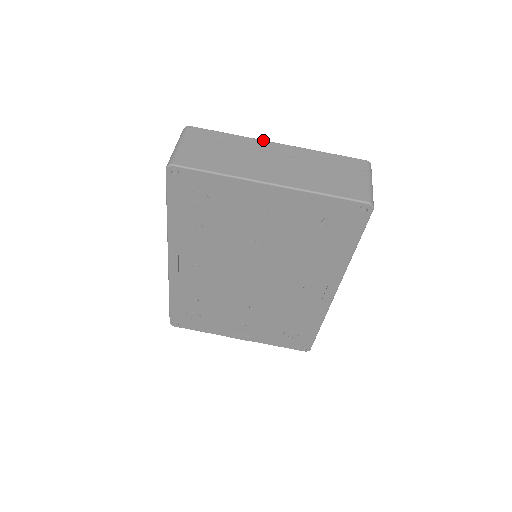
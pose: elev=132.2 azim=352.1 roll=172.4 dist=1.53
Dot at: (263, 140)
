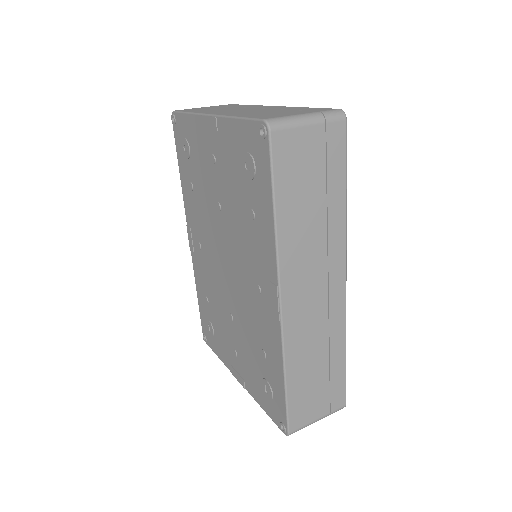
Dot at: occluded
